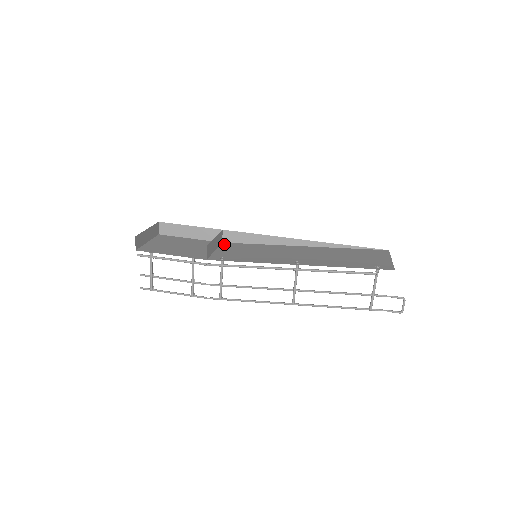
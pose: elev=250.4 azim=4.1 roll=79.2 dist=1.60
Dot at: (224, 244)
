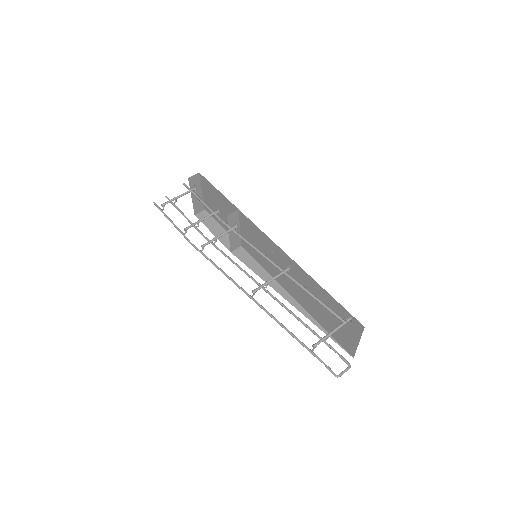
Dot at: occluded
